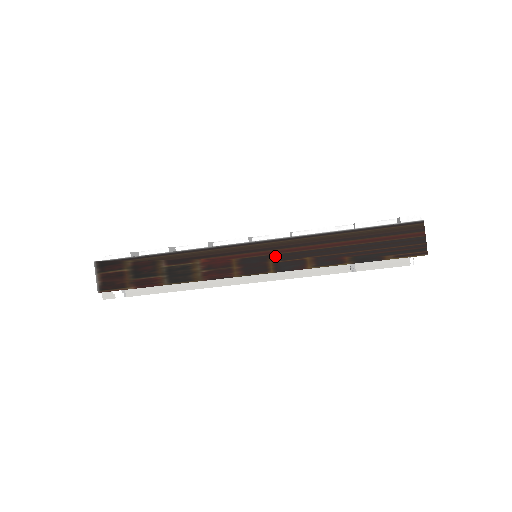
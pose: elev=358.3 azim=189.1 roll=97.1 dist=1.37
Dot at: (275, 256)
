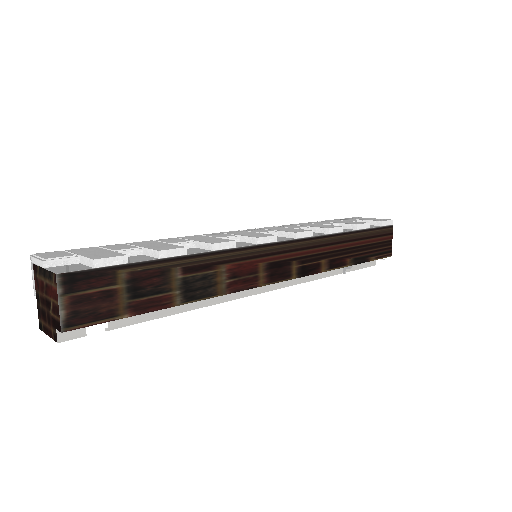
Dot at: (298, 259)
